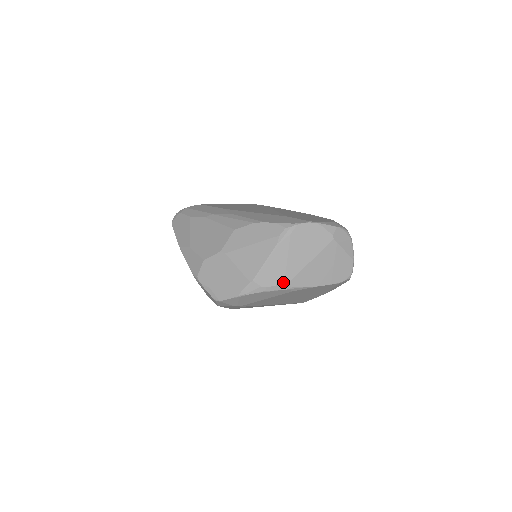
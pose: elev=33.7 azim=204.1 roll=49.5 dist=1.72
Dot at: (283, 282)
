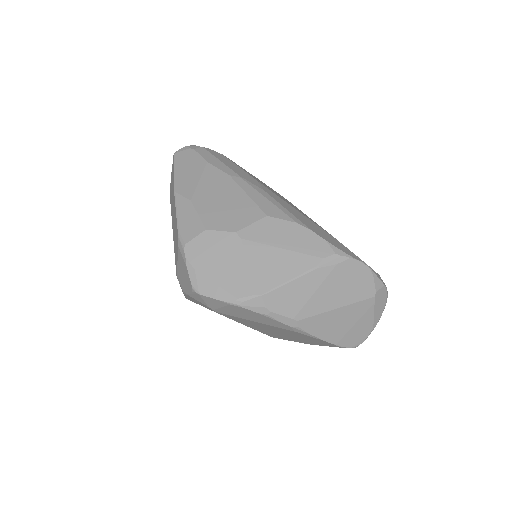
Dot at: (293, 316)
